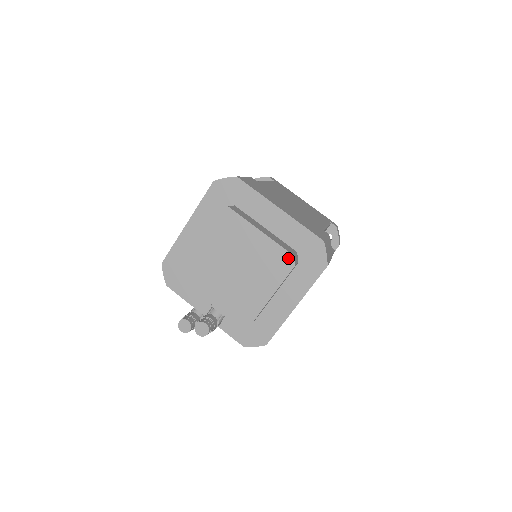
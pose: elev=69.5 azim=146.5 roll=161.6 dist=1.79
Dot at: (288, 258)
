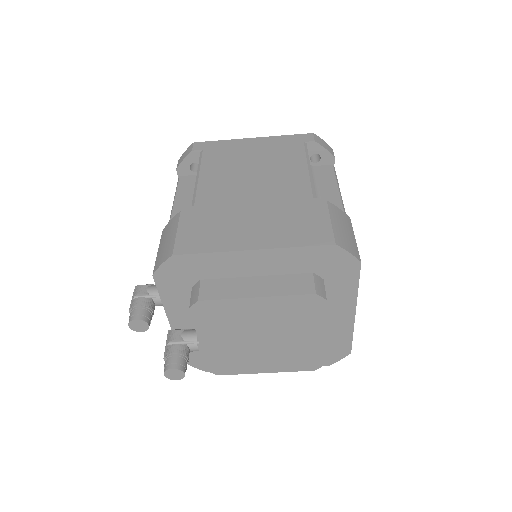
Dot at: (318, 364)
